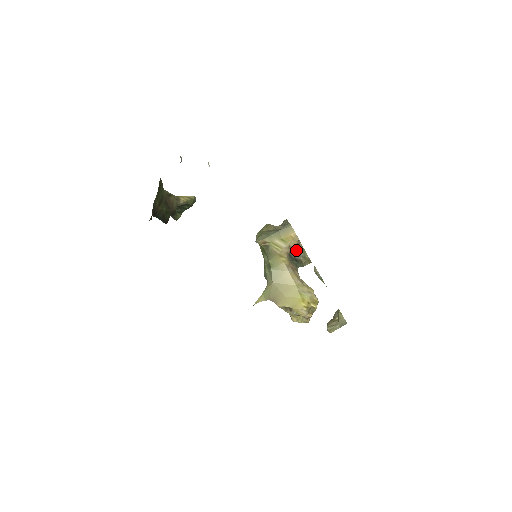
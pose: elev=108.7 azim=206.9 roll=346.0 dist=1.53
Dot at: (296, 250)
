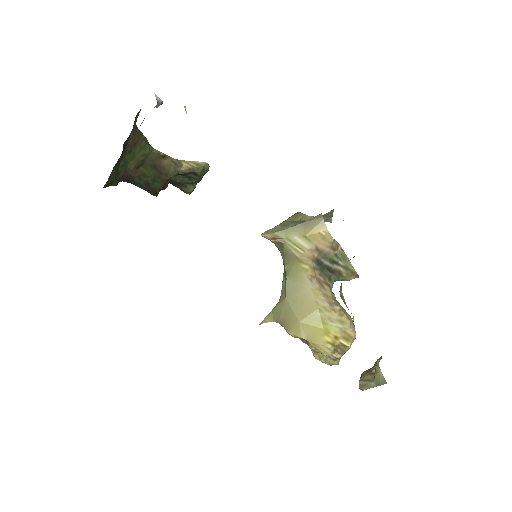
Dot at: (331, 255)
